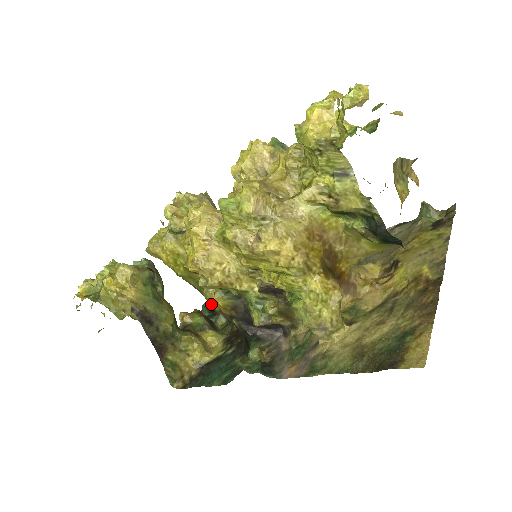
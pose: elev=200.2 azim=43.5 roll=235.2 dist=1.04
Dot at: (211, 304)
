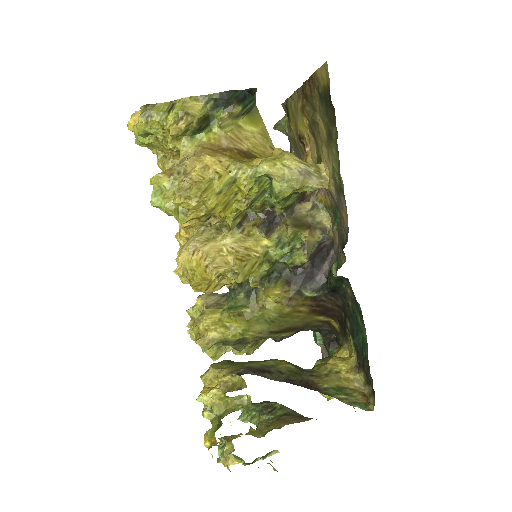
Dot at: (280, 310)
